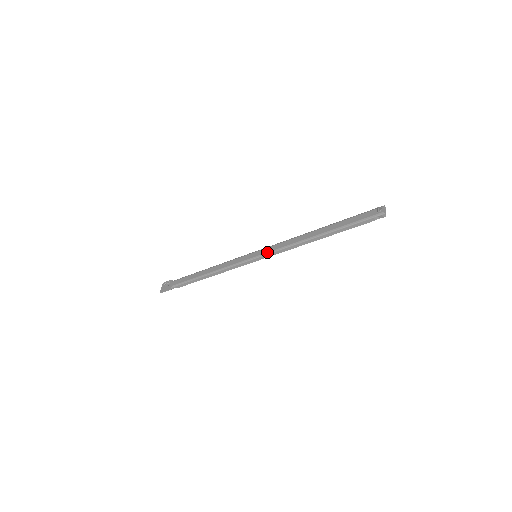
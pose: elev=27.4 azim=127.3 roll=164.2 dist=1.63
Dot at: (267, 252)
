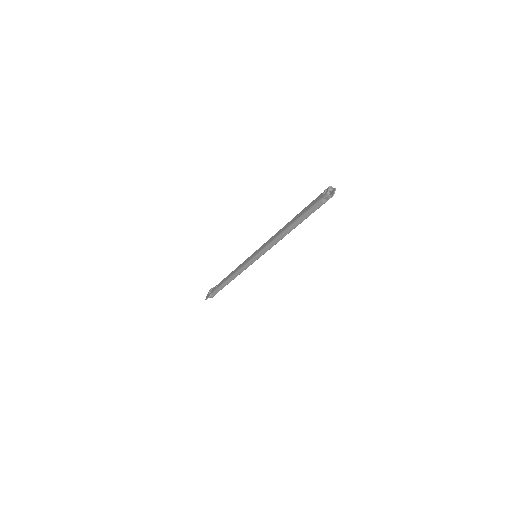
Dot at: (259, 251)
